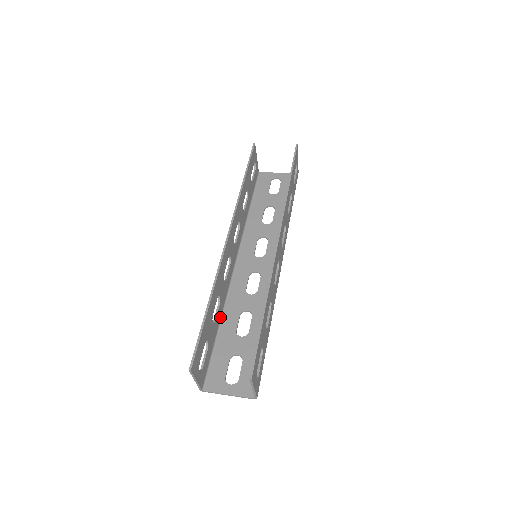
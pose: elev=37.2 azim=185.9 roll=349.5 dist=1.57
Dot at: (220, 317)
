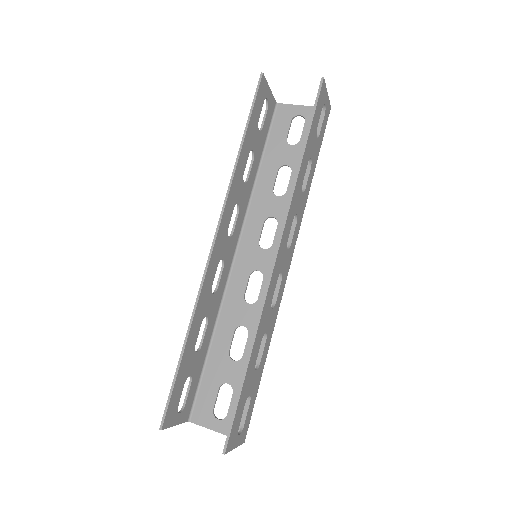
Dot at: (211, 332)
